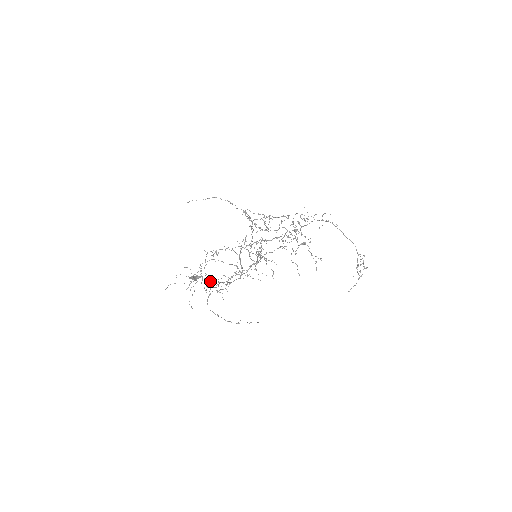
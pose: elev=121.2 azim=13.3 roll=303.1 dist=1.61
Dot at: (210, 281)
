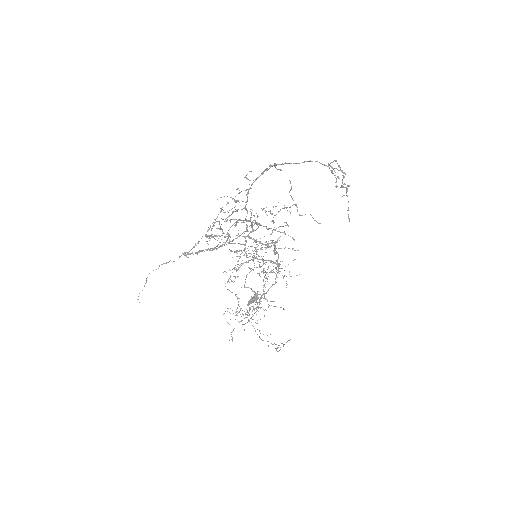
Dot at: occluded
